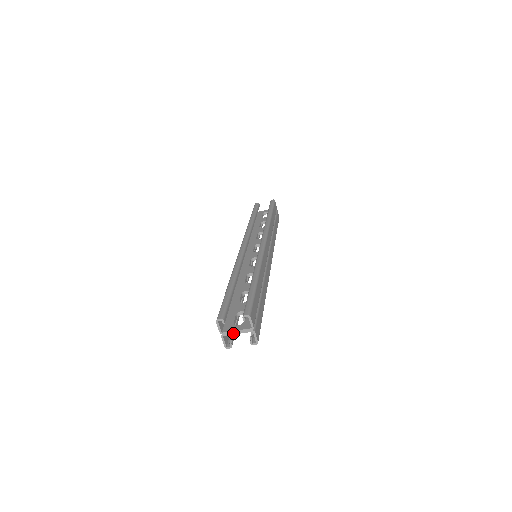
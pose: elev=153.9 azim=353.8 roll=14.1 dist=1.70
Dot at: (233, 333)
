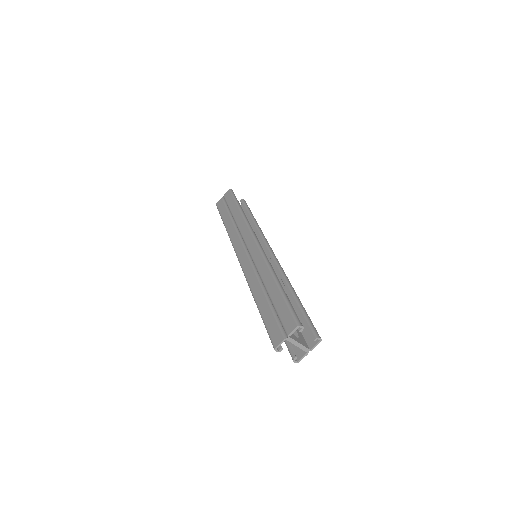
Dot at: (295, 343)
